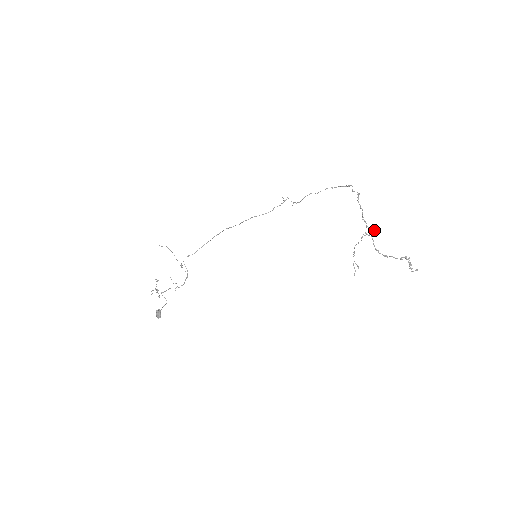
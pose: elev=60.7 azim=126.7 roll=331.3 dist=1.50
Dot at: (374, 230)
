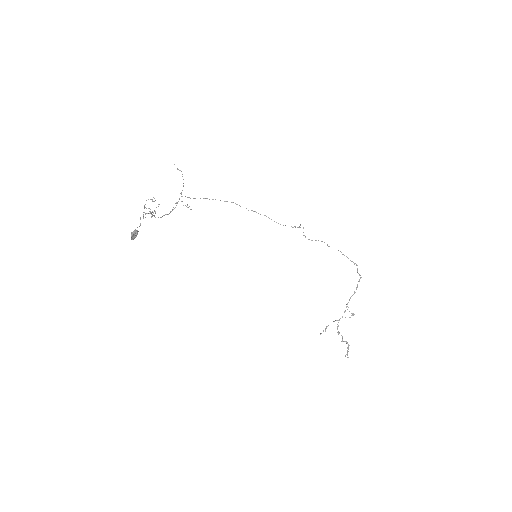
Dot at: occluded
